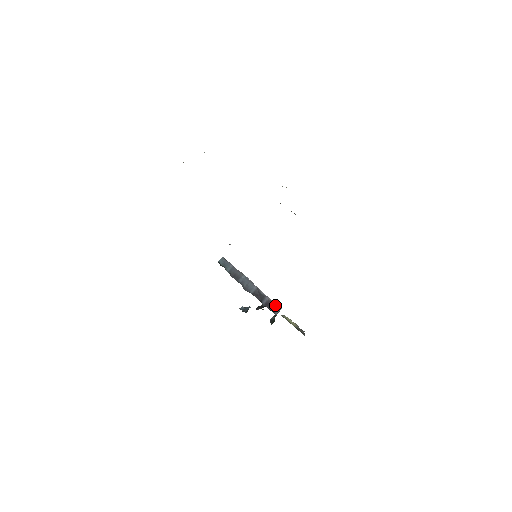
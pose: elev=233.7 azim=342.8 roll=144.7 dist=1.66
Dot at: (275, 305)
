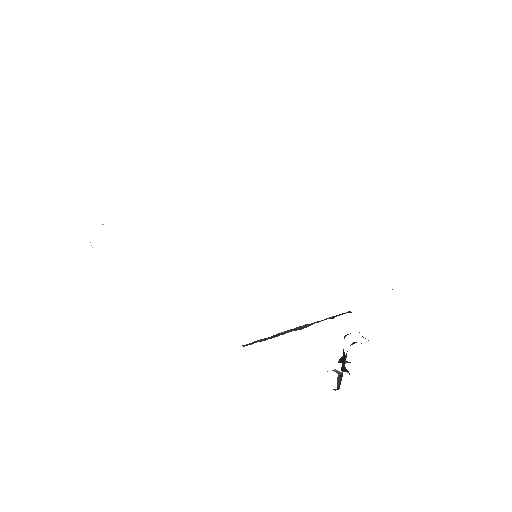
Dot at: occluded
